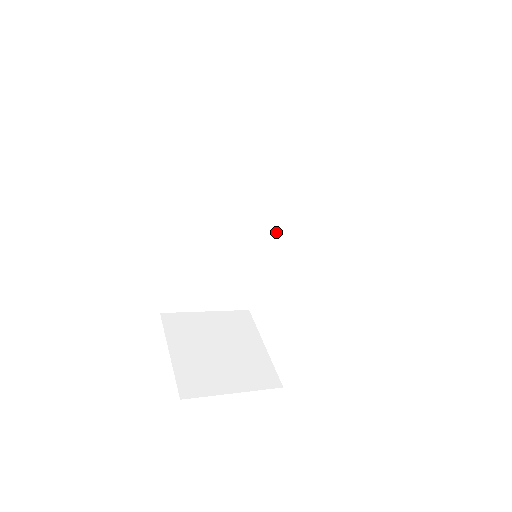
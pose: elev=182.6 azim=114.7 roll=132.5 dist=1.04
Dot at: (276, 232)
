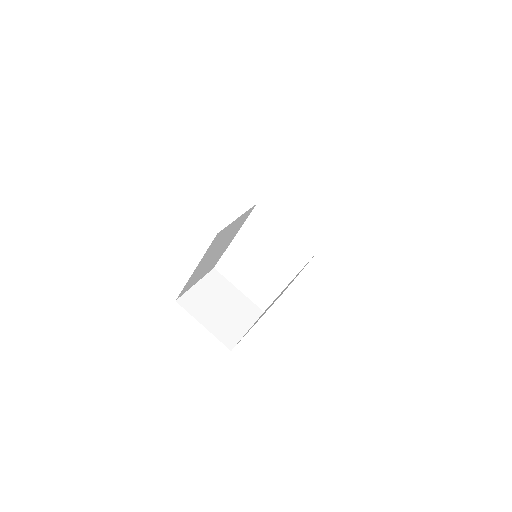
Dot at: occluded
